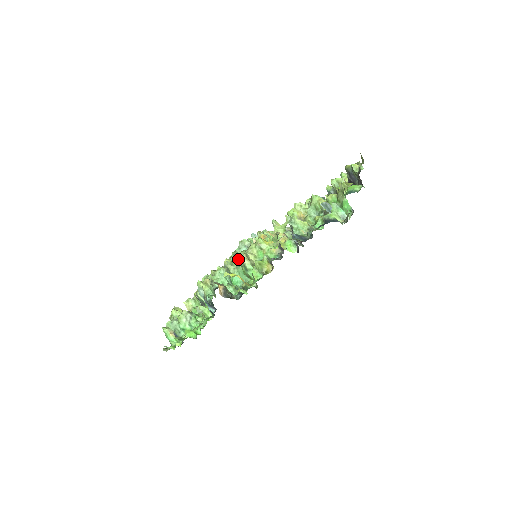
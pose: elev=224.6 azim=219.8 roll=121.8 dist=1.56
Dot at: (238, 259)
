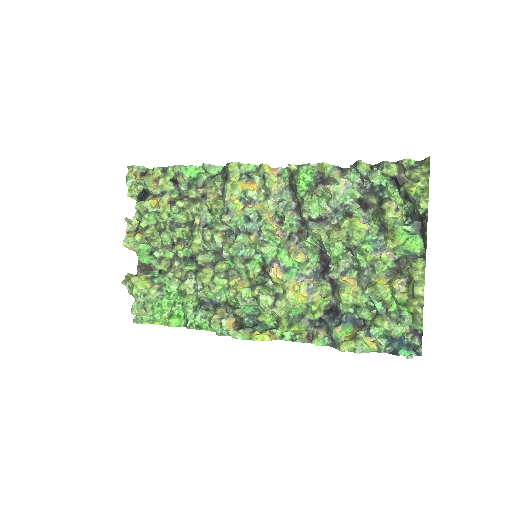
Dot at: (258, 306)
